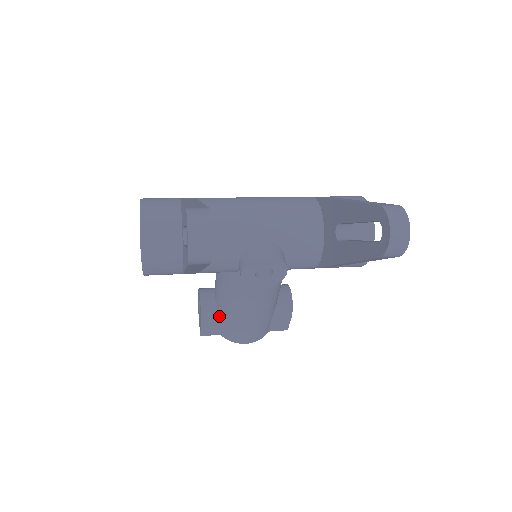
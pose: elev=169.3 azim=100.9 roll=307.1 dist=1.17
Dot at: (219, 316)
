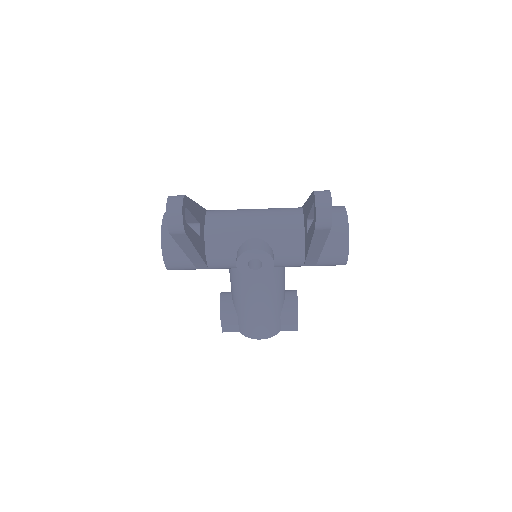
Dot at: (235, 313)
